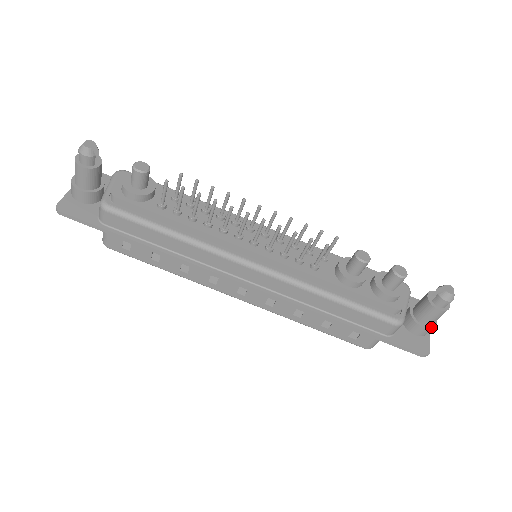
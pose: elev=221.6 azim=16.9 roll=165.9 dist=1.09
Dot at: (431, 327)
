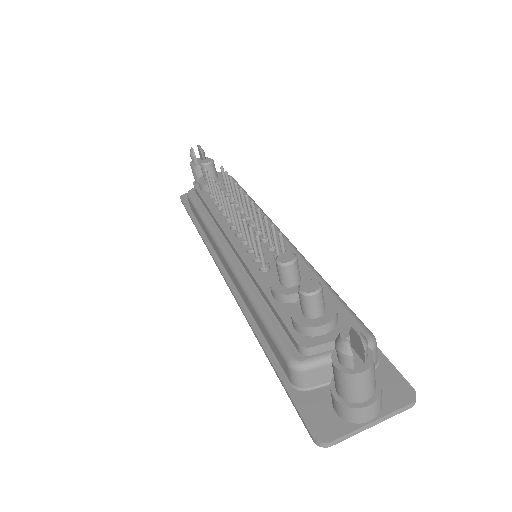
Dot at: (346, 404)
